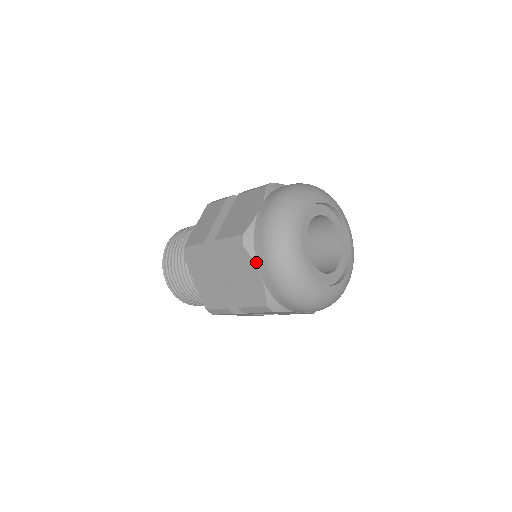
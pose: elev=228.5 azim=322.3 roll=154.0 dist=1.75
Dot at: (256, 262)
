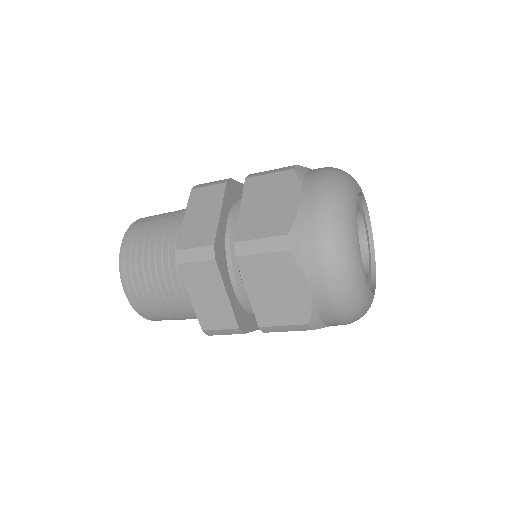
Dot at: (305, 271)
